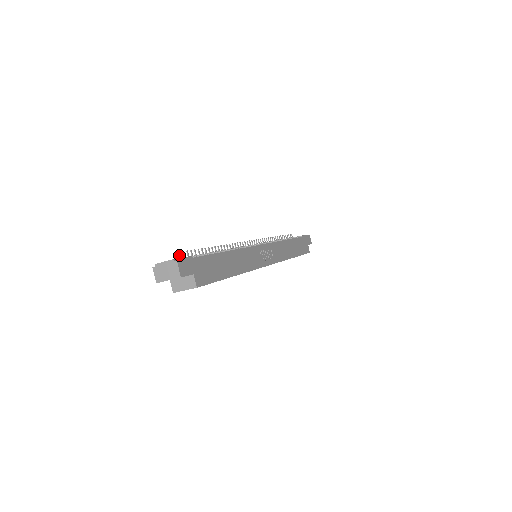
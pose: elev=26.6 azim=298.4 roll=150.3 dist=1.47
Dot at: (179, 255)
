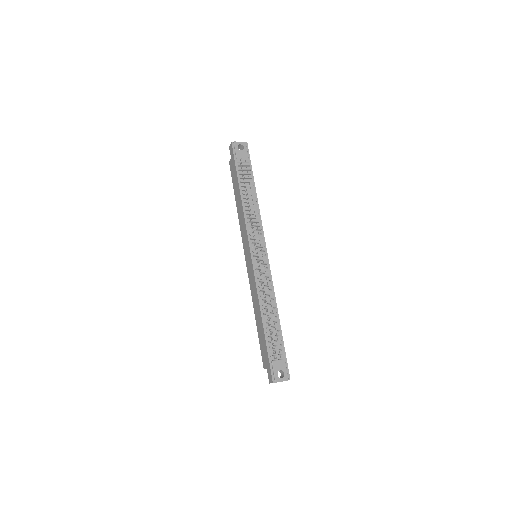
Dot at: (276, 359)
